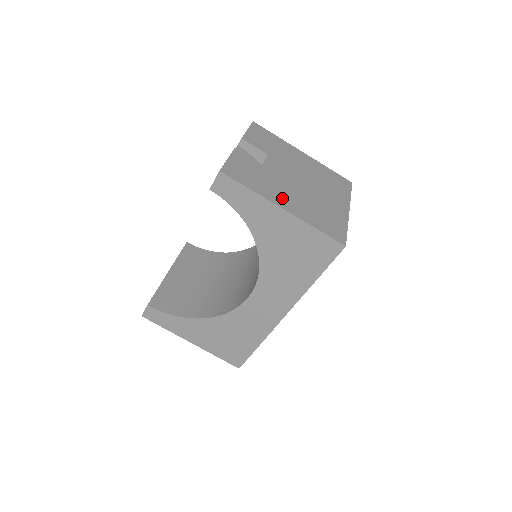
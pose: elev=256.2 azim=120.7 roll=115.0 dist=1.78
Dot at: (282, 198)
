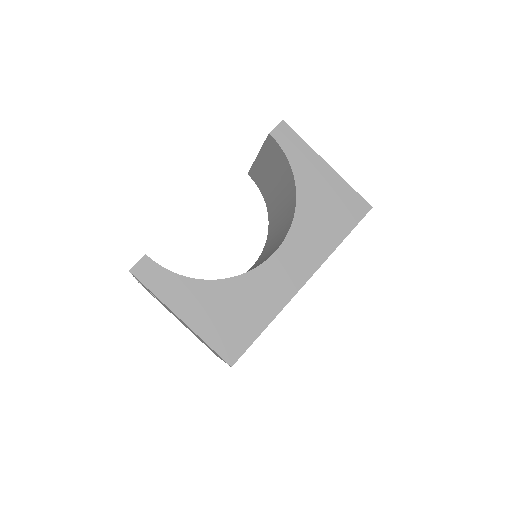
Dot at: occluded
